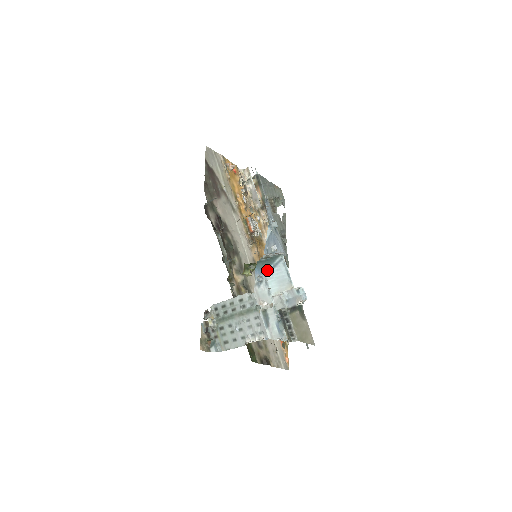
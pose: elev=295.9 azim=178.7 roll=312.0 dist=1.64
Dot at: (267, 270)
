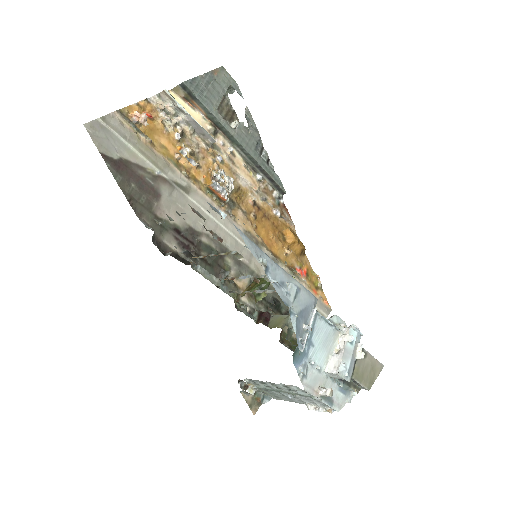
Dot at: (306, 348)
